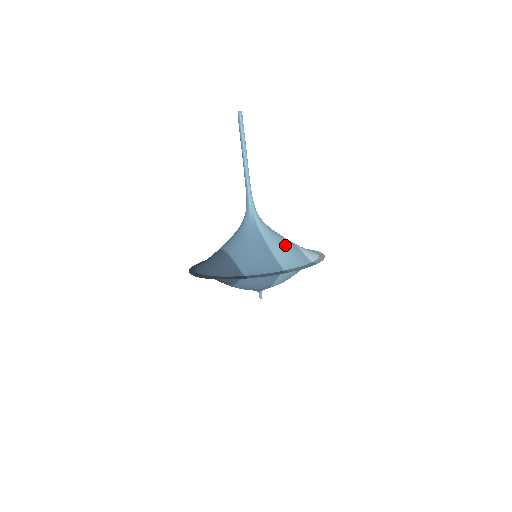
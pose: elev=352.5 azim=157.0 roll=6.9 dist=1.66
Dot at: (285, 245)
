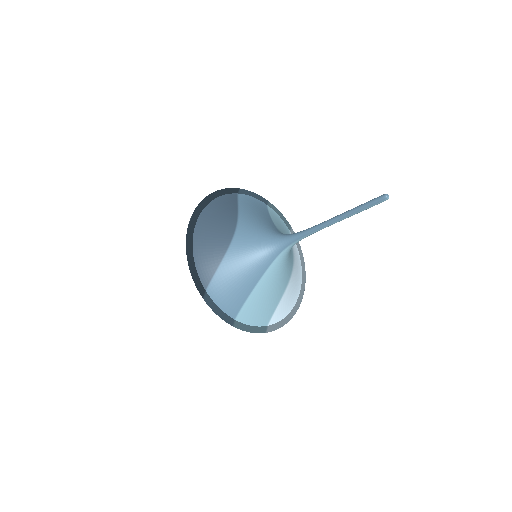
Dot at: (272, 292)
